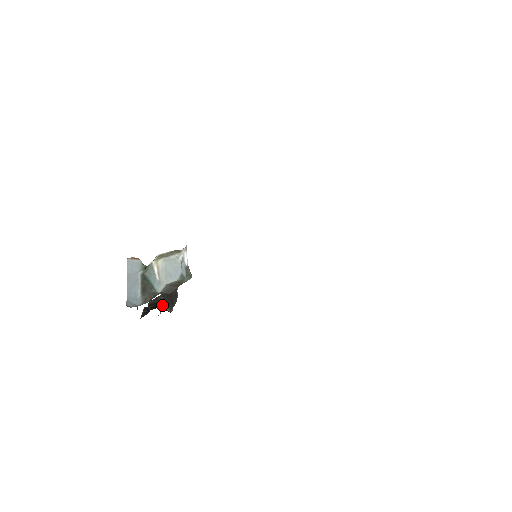
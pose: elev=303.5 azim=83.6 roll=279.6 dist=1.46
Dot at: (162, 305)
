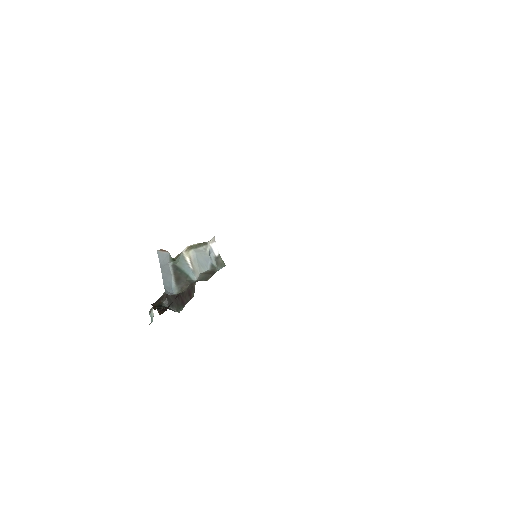
Dot at: occluded
